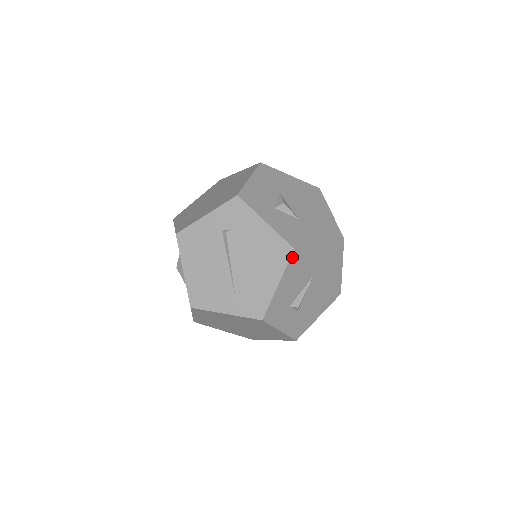
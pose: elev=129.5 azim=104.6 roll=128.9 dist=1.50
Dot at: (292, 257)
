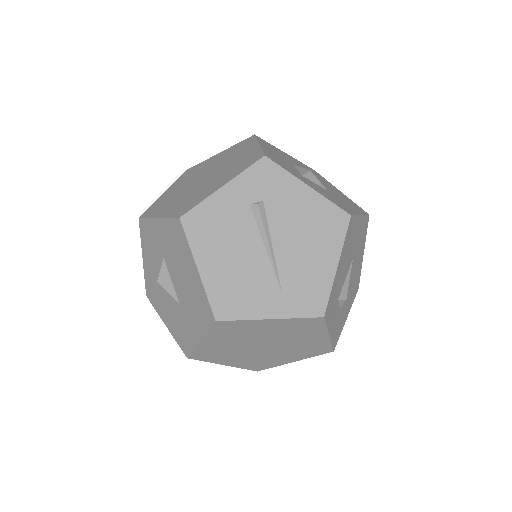
Dot at: (348, 227)
